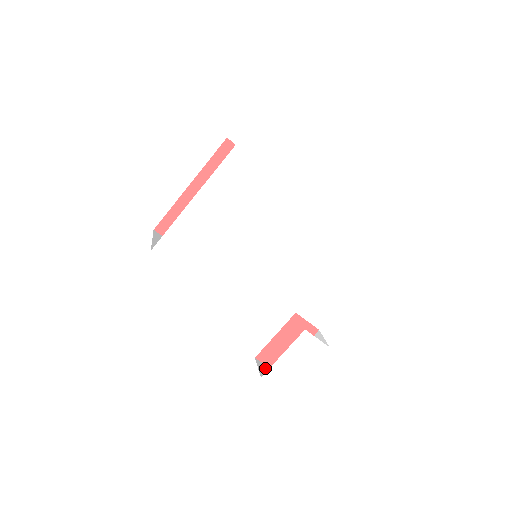
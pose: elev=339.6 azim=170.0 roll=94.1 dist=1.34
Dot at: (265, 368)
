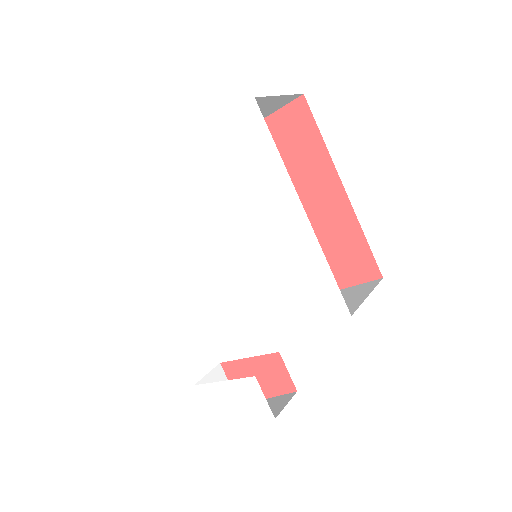
Dot at: occluded
